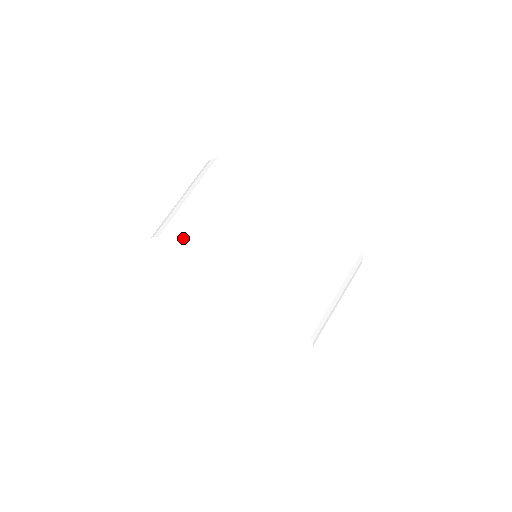
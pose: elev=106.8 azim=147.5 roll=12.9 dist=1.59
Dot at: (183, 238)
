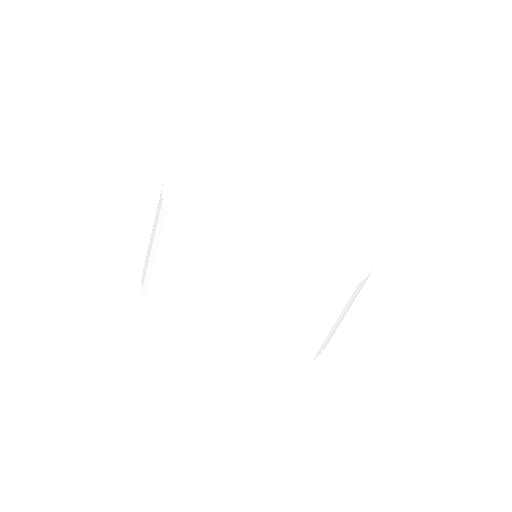
Dot at: (209, 356)
